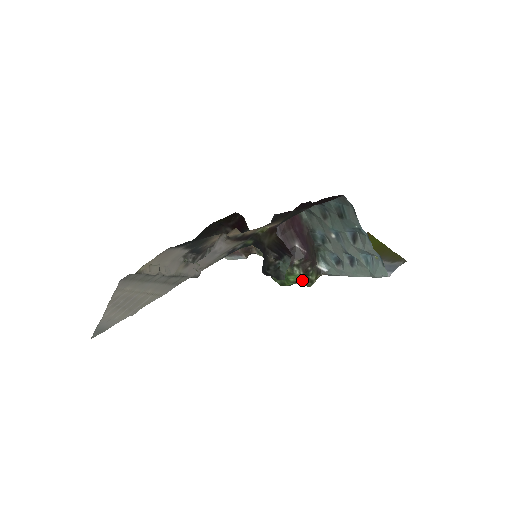
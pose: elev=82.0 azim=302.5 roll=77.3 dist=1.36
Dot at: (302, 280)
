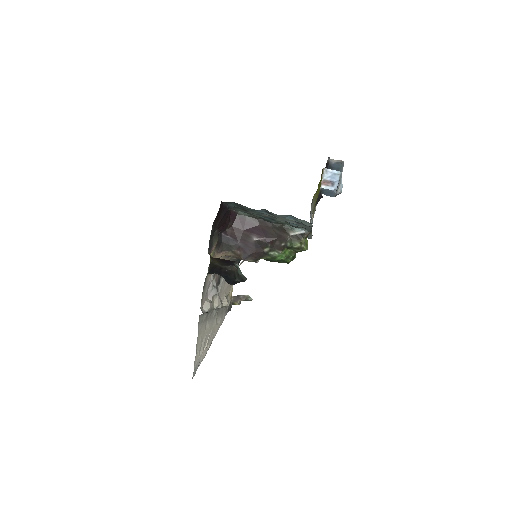
Dot at: (294, 251)
